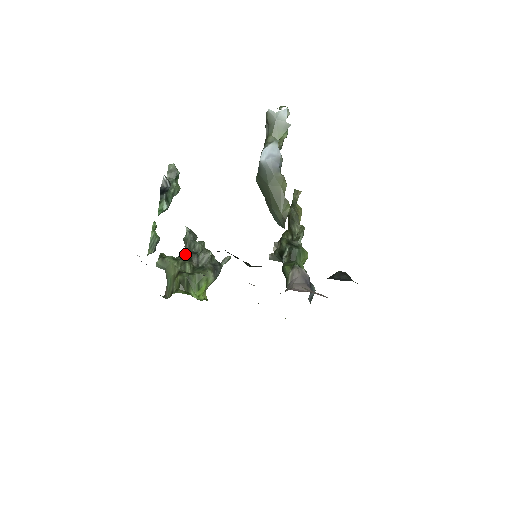
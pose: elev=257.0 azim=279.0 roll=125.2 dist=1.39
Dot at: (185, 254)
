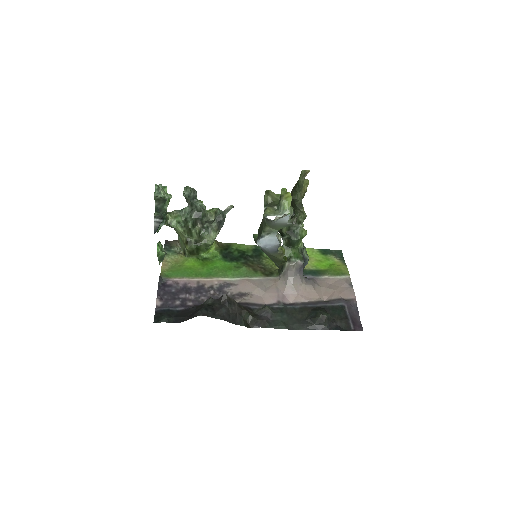
Dot at: (188, 214)
